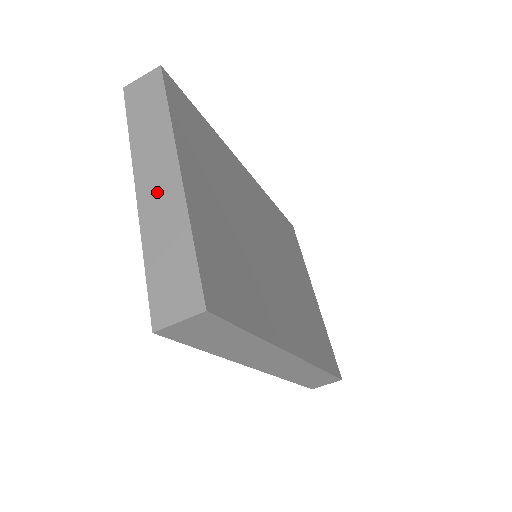
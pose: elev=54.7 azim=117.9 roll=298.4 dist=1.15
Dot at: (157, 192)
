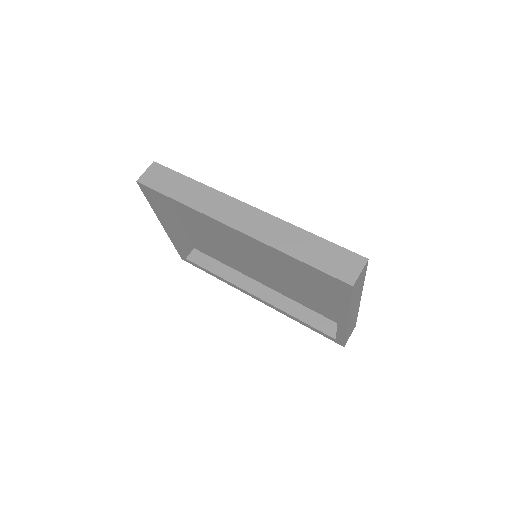
Dot at: occluded
